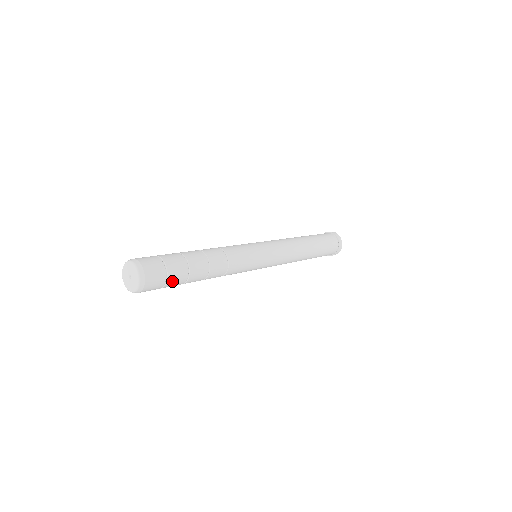
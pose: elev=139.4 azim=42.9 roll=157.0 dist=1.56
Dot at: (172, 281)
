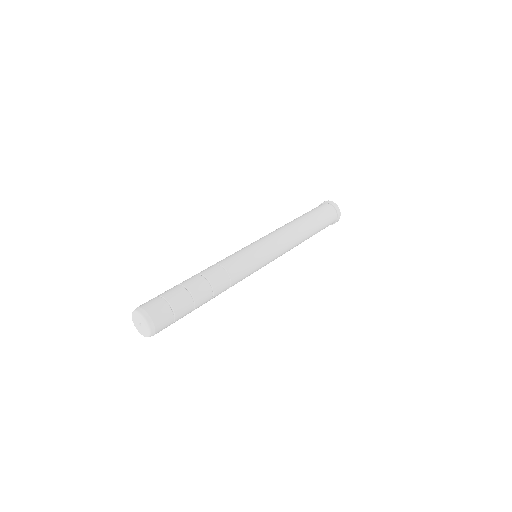
Dot at: occluded
